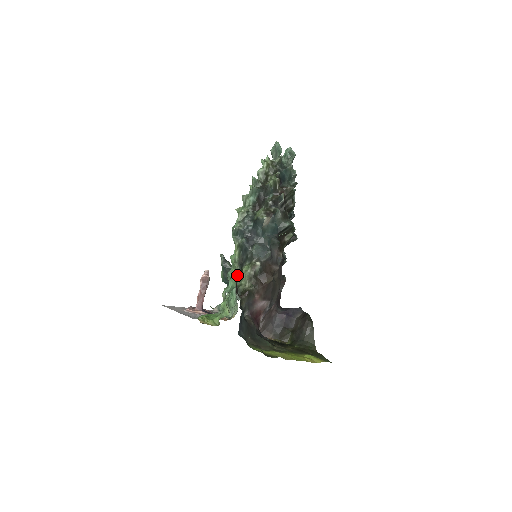
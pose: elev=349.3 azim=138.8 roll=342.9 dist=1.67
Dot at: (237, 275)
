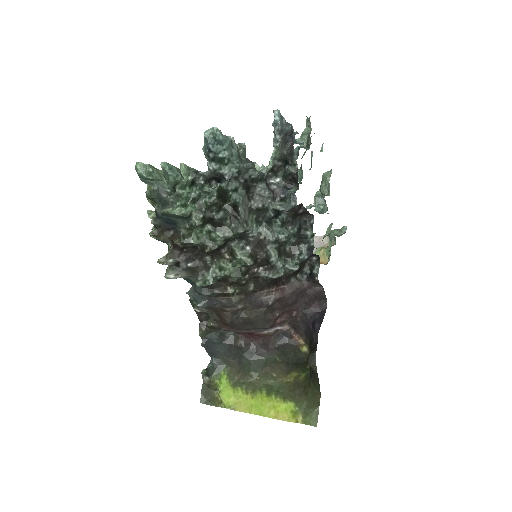
Dot at: occluded
